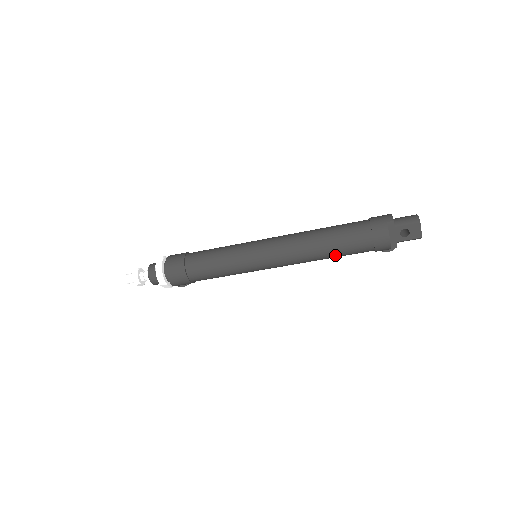
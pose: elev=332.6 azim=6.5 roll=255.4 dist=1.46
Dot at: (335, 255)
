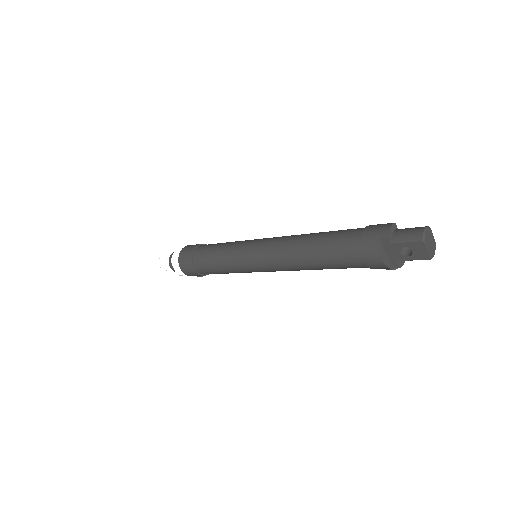
Dot at: (327, 268)
